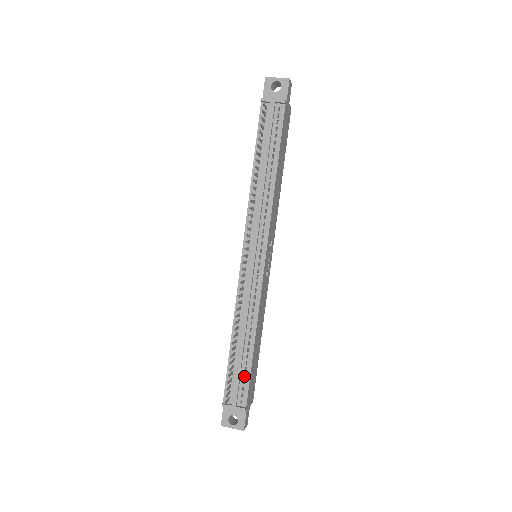
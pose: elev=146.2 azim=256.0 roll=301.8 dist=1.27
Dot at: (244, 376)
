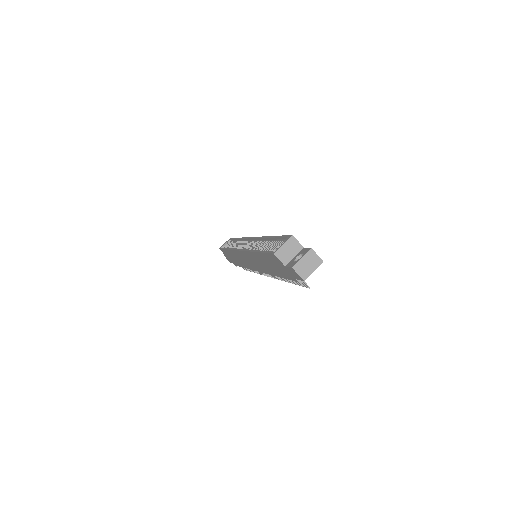
Dot at: occluded
